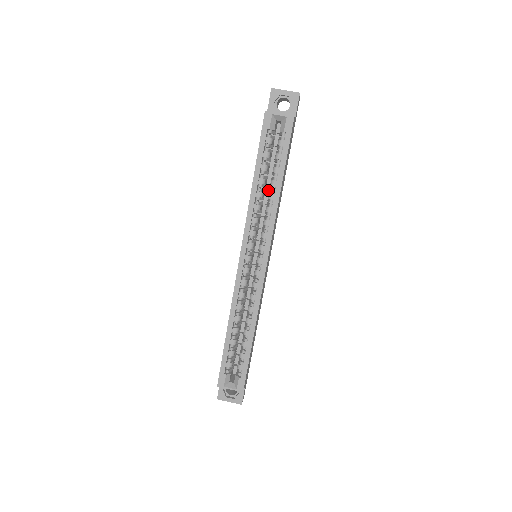
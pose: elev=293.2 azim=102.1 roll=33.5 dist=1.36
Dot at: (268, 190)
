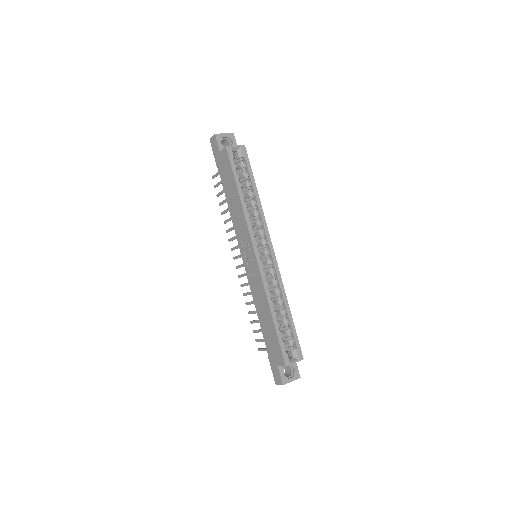
Dot at: occluded
